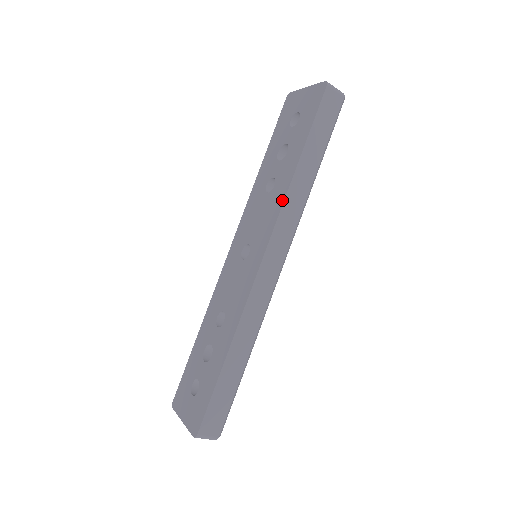
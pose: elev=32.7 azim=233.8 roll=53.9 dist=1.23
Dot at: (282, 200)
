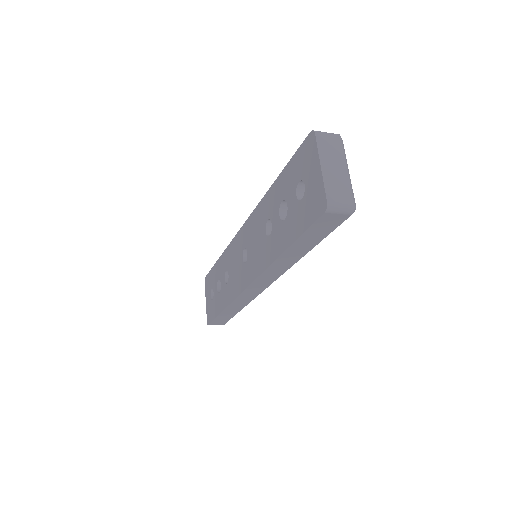
Dot at: (266, 265)
